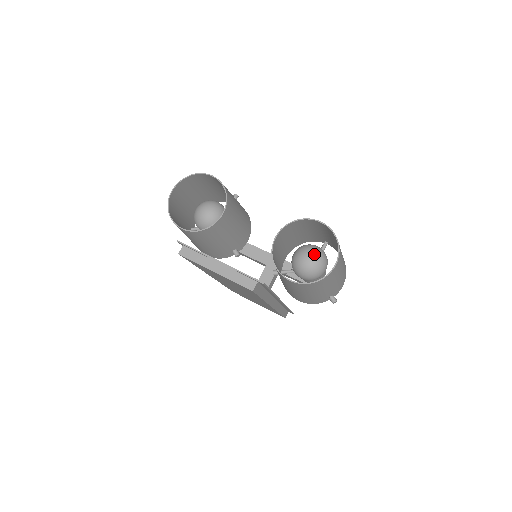
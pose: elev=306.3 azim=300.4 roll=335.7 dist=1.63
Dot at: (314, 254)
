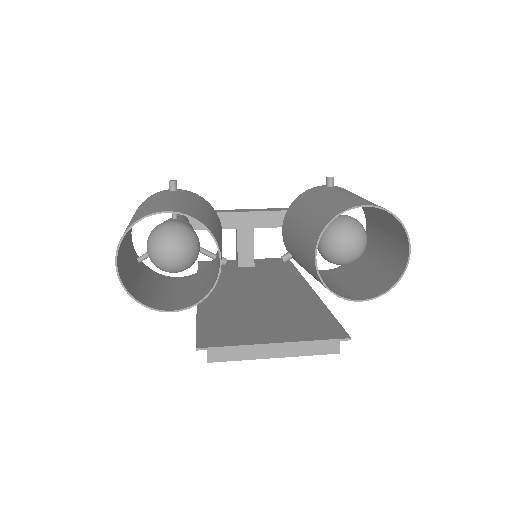
Dot at: (354, 236)
